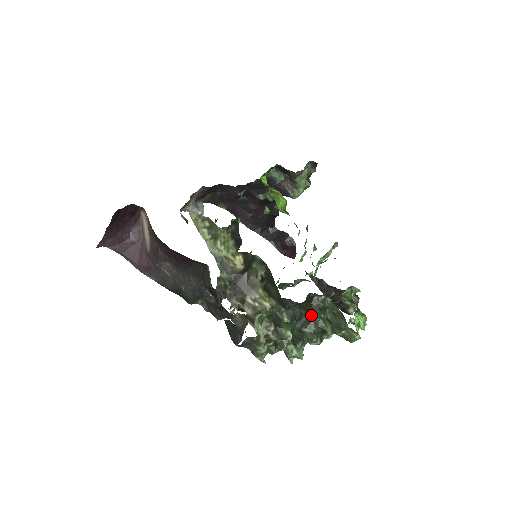
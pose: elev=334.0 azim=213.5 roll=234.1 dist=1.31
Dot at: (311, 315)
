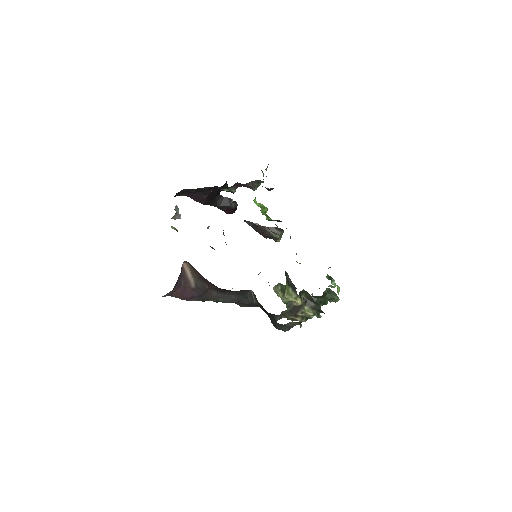
Dot at: (319, 299)
